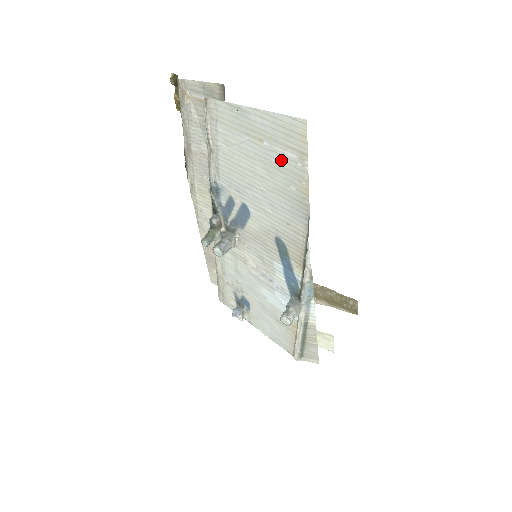
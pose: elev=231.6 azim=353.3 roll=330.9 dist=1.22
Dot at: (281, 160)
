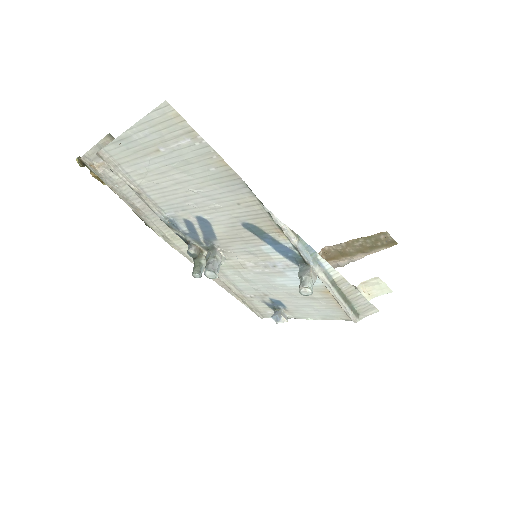
Dot at: (183, 153)
